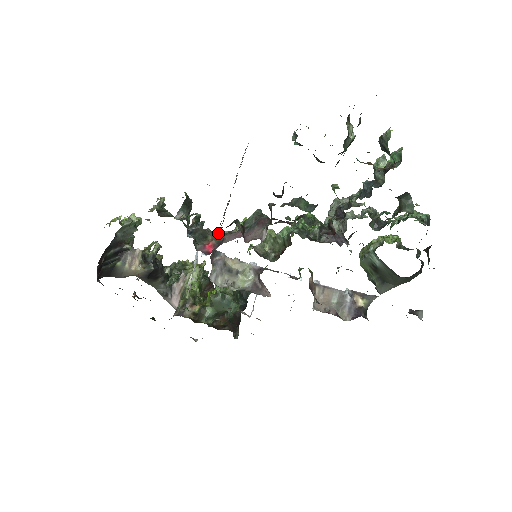
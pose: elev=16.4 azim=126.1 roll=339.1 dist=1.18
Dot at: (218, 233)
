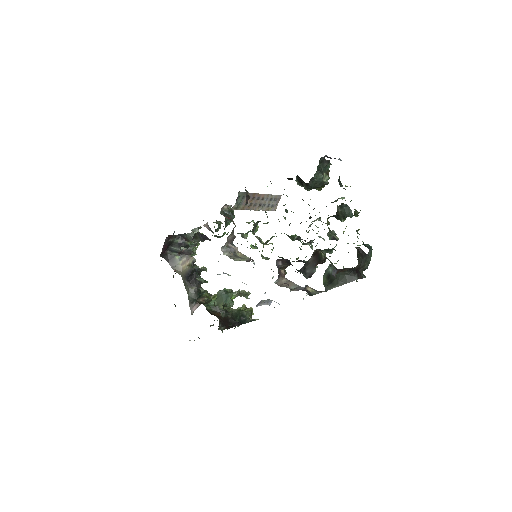
Dot at: (236, 206)
